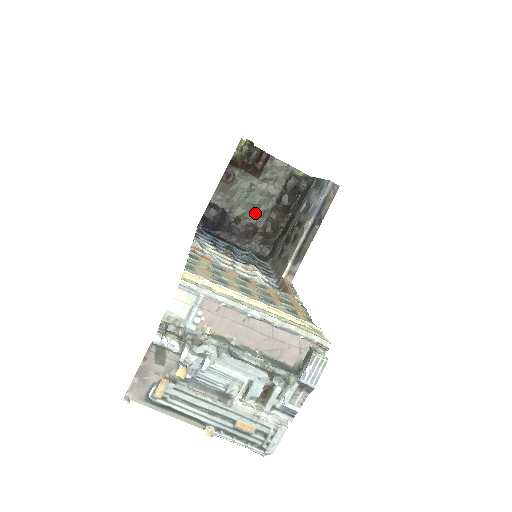
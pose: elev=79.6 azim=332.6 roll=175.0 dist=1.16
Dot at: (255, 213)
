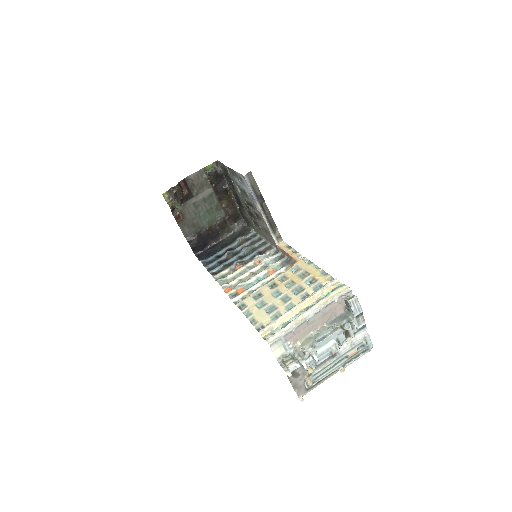
Dot at: (213, 213)
